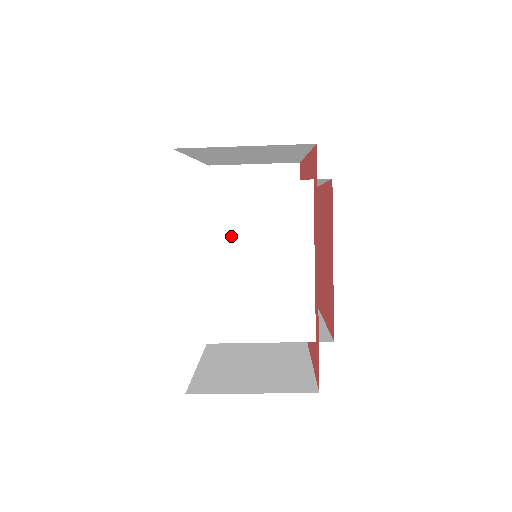
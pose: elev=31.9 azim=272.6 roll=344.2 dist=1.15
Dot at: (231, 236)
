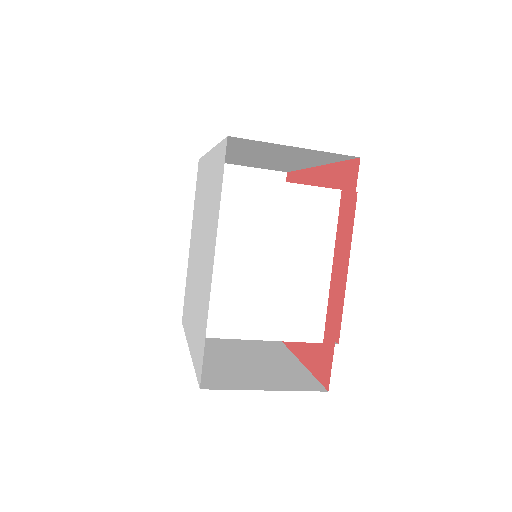
Dot at: (259, 232)
